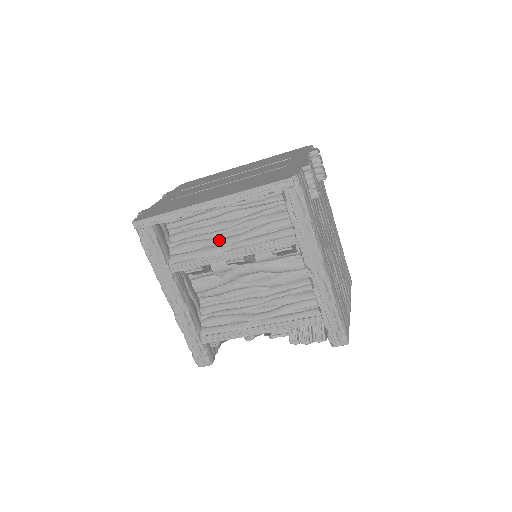
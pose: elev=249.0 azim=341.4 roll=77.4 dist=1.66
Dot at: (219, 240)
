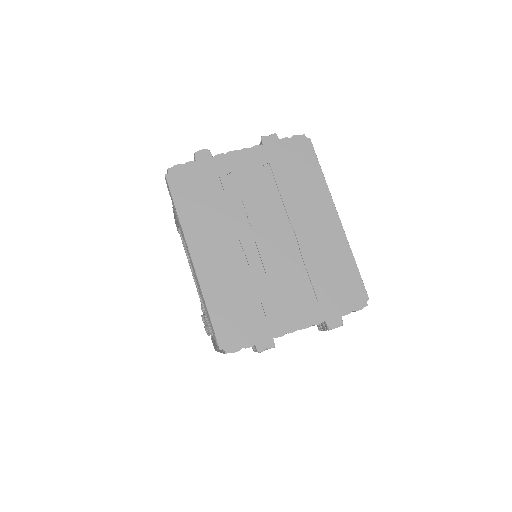
Dot at: occluded
